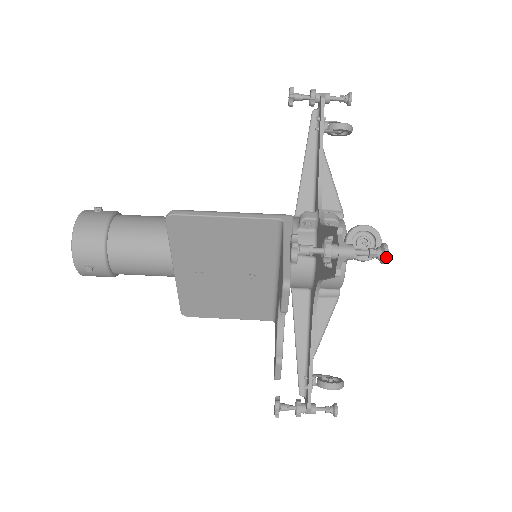
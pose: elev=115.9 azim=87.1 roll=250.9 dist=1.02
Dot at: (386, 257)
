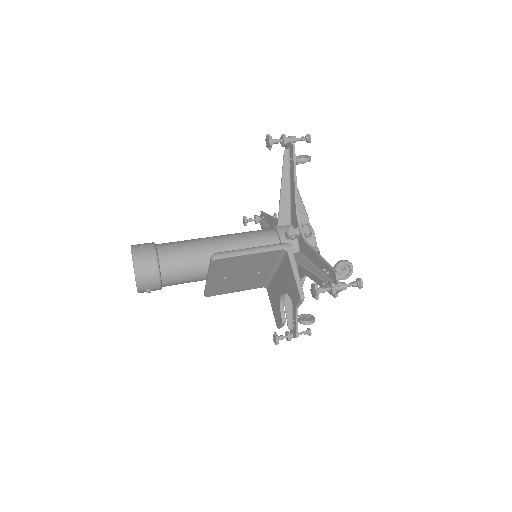
Dot at: (362, 287)
